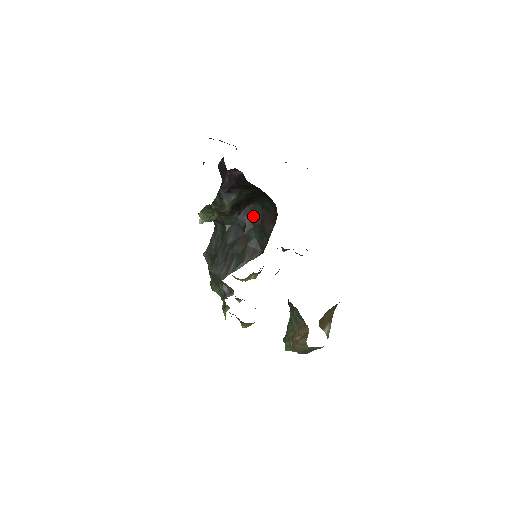
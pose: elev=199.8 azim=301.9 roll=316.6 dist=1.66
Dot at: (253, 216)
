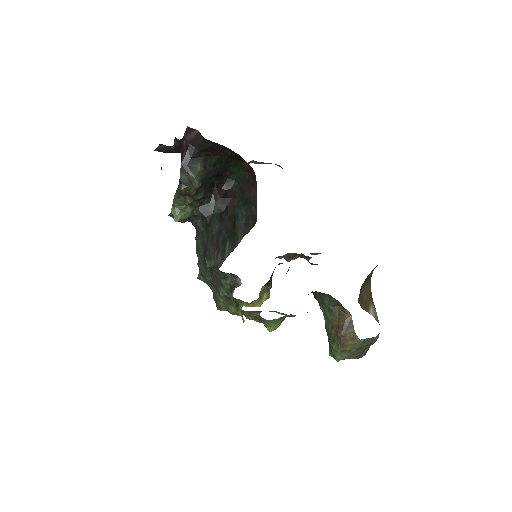
Dot at: (231, 194)
